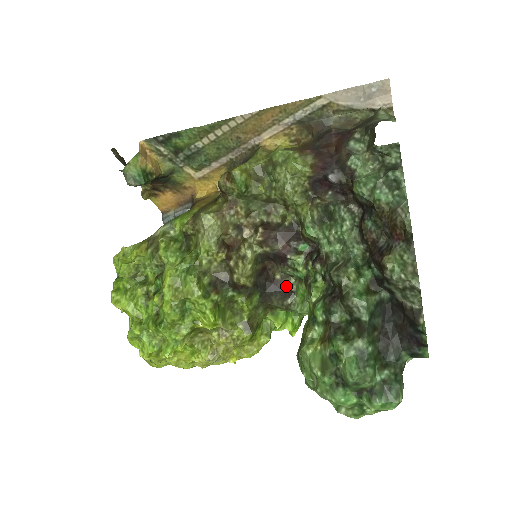
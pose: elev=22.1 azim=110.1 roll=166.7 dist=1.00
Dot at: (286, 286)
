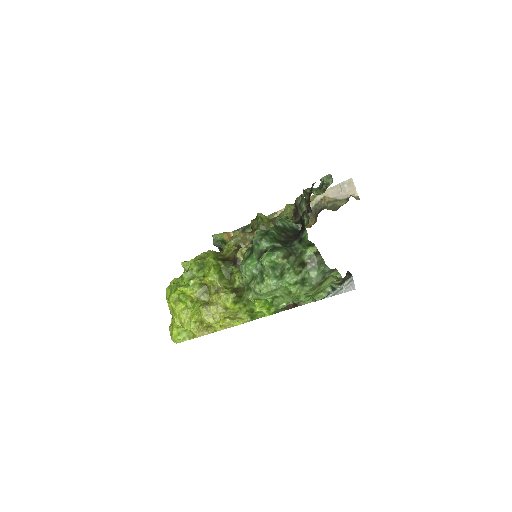
Dot at: occluded
